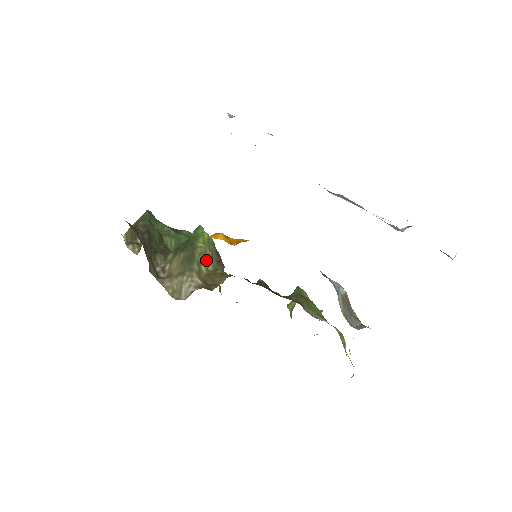
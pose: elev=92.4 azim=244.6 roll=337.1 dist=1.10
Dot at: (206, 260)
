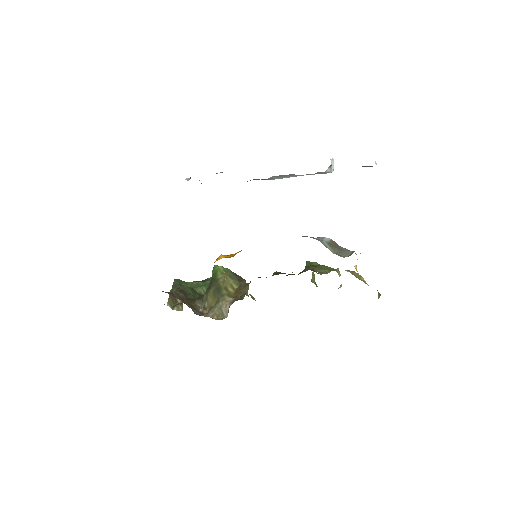
Dot at: (230, 284)
